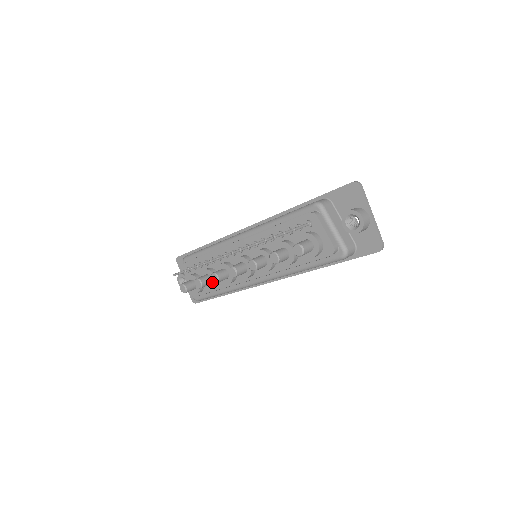
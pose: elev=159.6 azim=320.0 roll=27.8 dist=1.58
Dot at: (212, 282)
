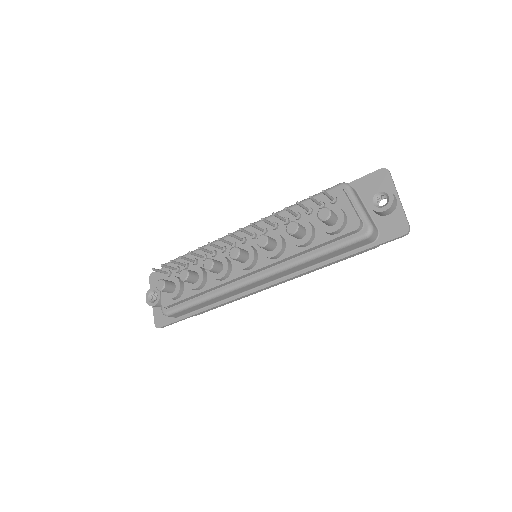
Dot at: (198, 280)
